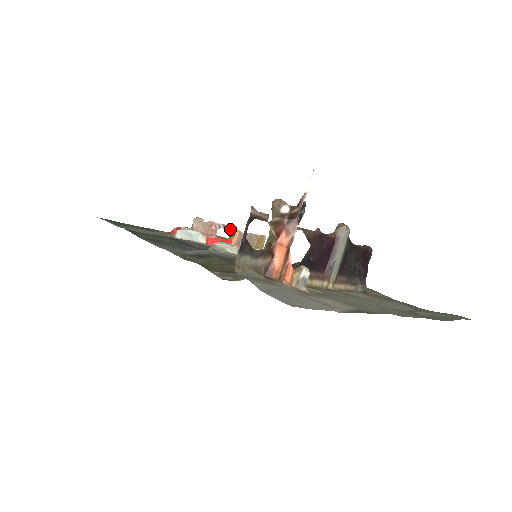
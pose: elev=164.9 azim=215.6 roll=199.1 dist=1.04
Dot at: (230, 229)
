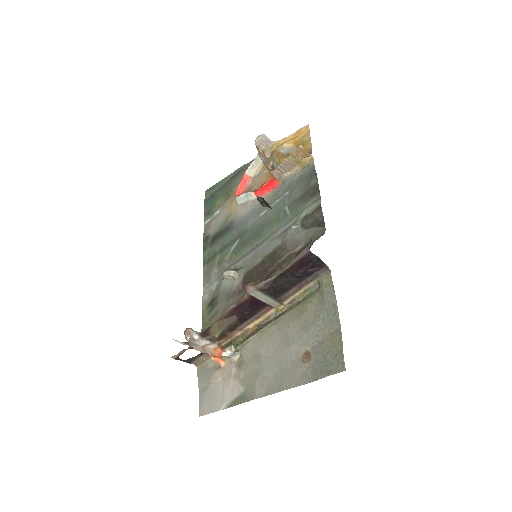
Dot at: (267, 168)
